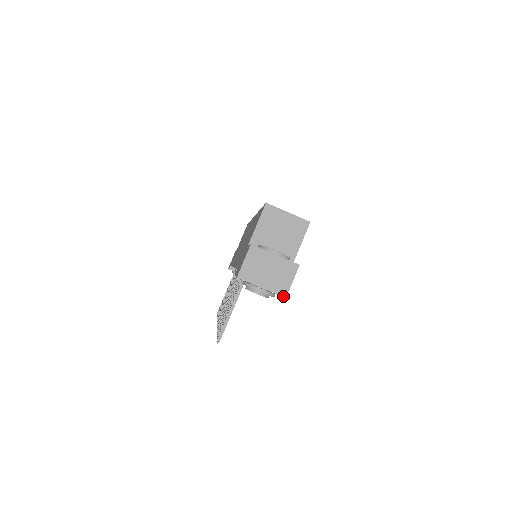
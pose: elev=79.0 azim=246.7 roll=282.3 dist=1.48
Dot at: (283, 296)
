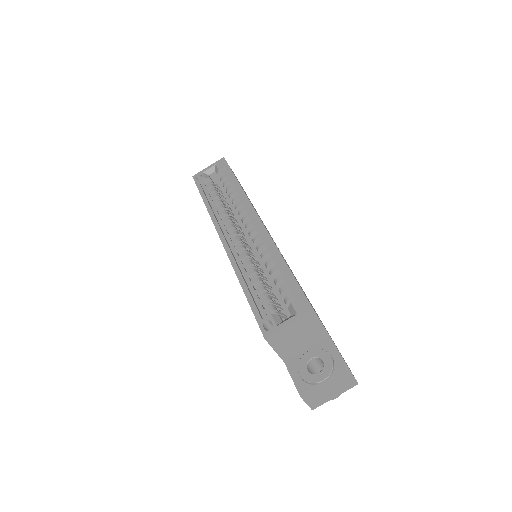
Dot at: (355, 385)
